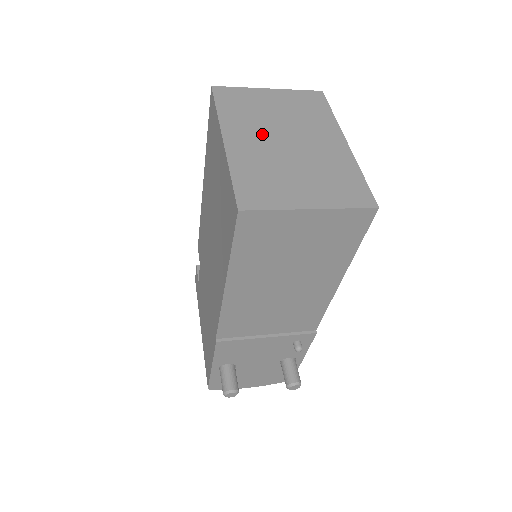
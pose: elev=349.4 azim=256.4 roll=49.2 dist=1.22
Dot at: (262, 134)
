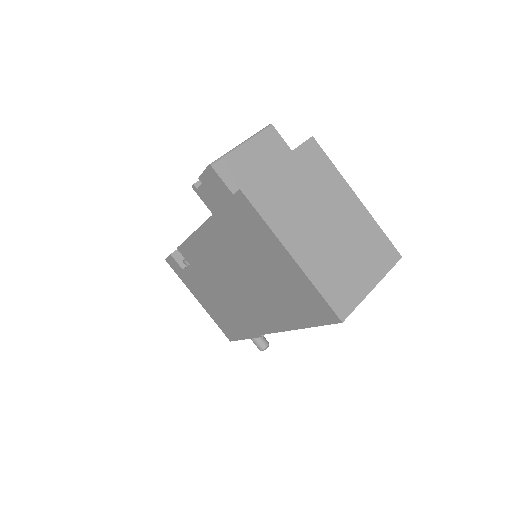
Dot at: (309, 230)
